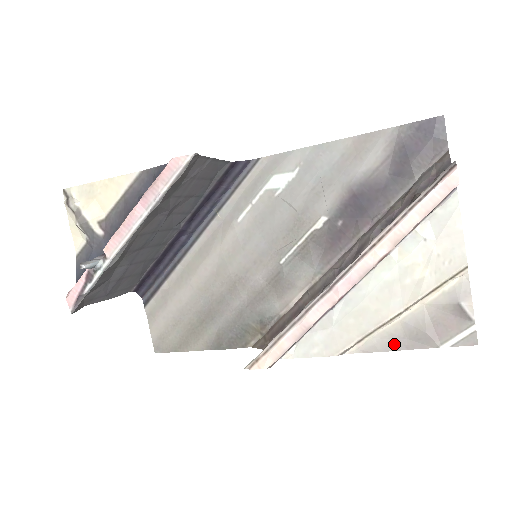
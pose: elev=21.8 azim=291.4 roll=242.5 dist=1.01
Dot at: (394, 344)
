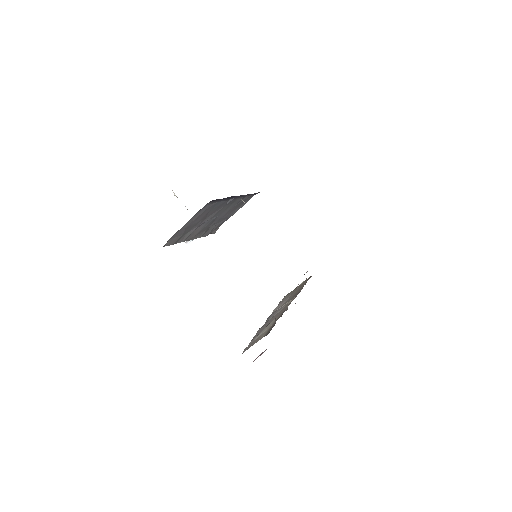
Dot at: occluded
